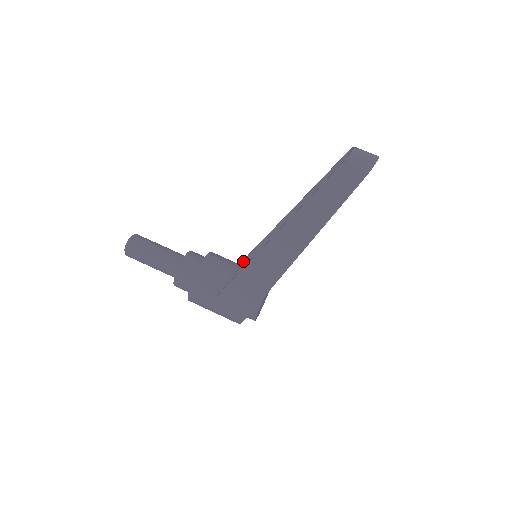
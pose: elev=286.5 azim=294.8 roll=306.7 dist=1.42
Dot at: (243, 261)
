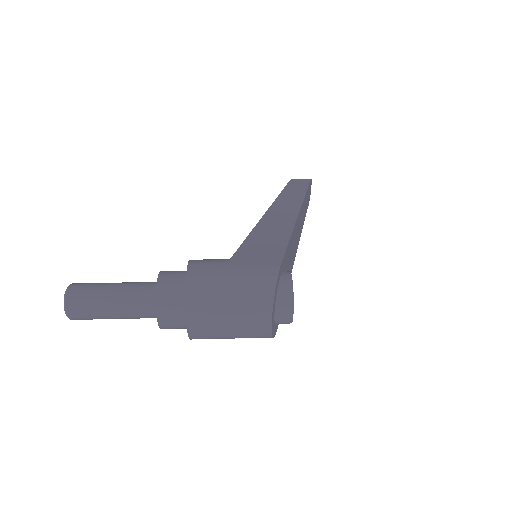
Dot at: occluded
